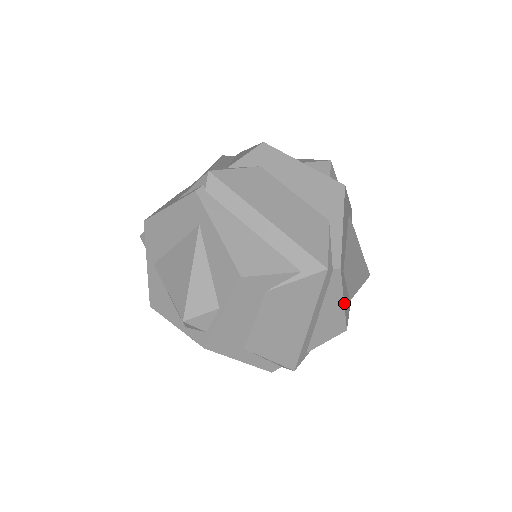
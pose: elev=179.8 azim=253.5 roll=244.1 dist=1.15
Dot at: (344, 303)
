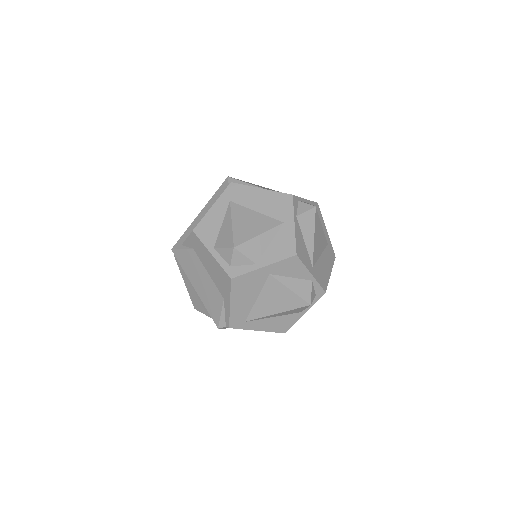
Dot at: (261, 330)
